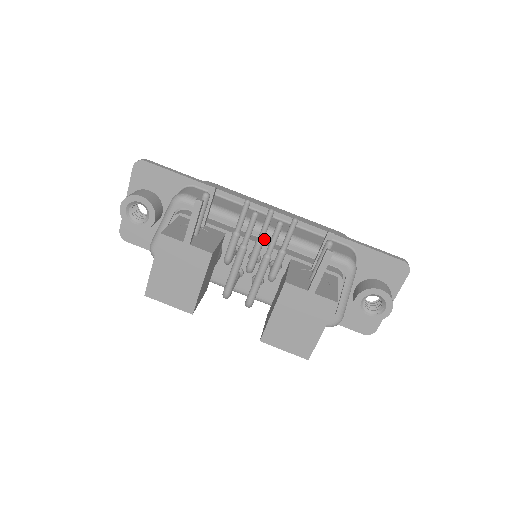
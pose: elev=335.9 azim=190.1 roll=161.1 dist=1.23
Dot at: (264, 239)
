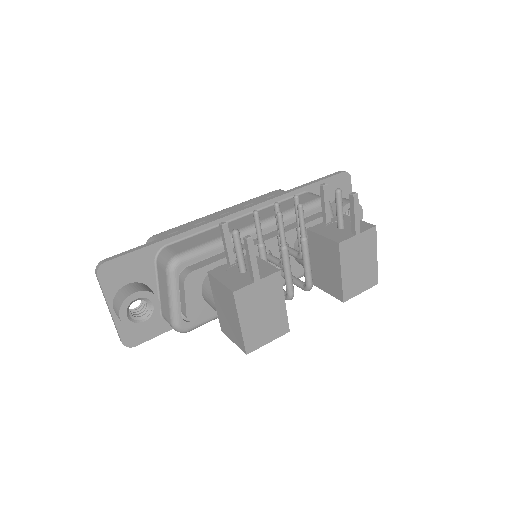
Dot at: occluded
